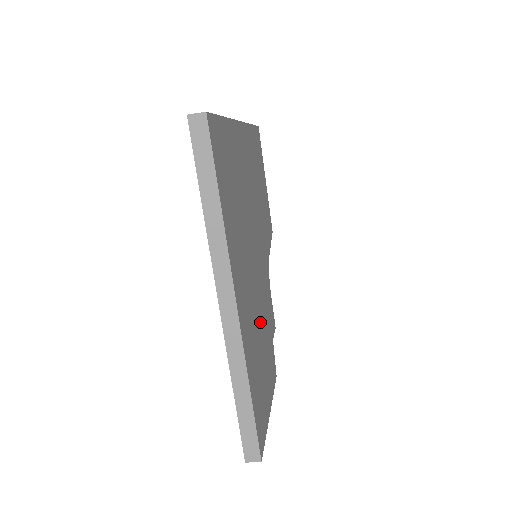
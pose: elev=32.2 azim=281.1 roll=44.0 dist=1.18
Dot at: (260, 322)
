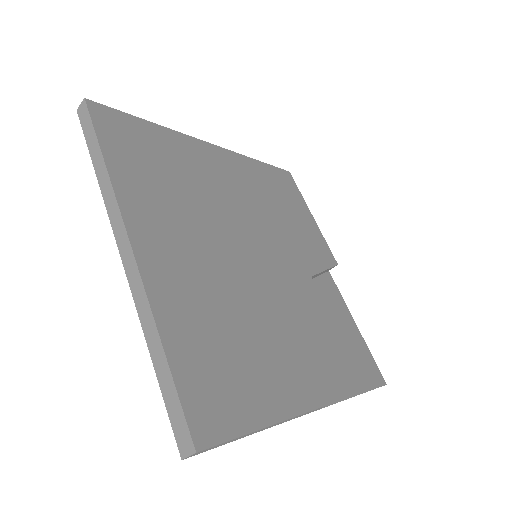
Dot at: (244, 309)
